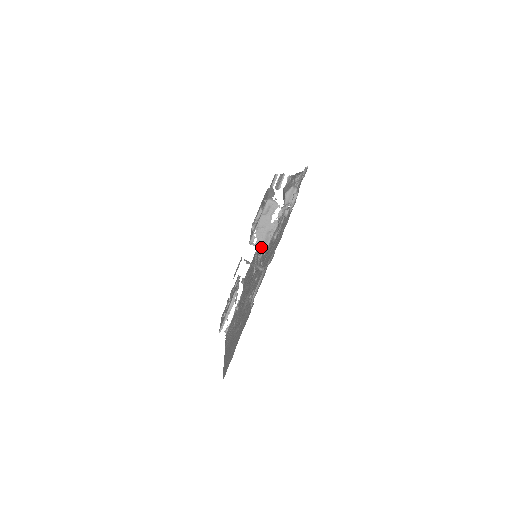
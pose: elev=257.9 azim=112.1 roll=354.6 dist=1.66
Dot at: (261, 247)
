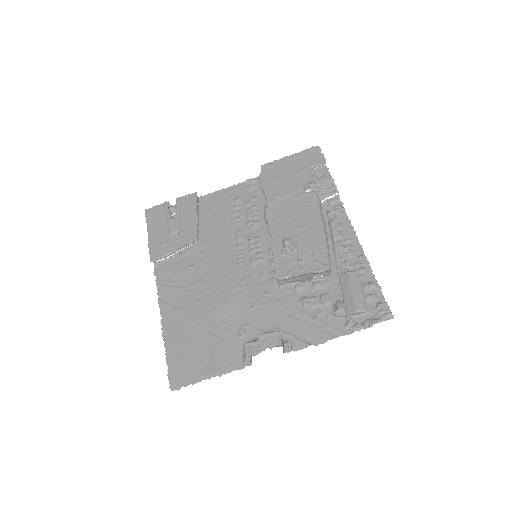
Dot at: (280, 284)
